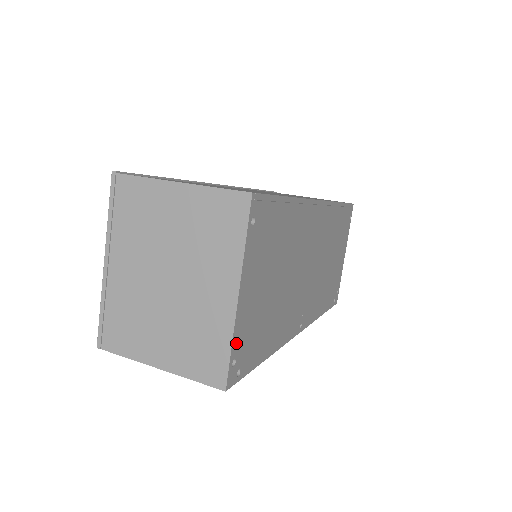
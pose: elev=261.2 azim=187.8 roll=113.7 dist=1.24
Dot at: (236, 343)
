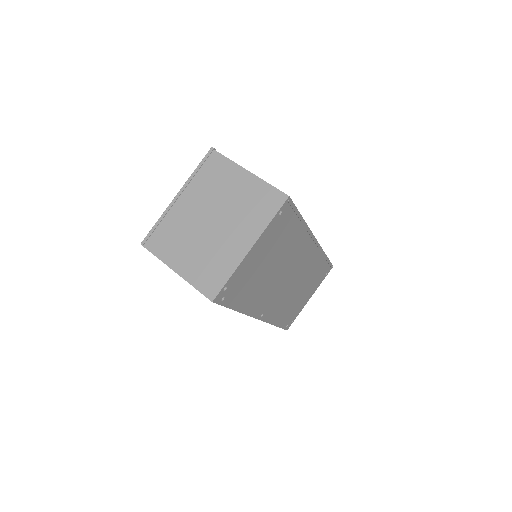
Dot at: (233, 278)
